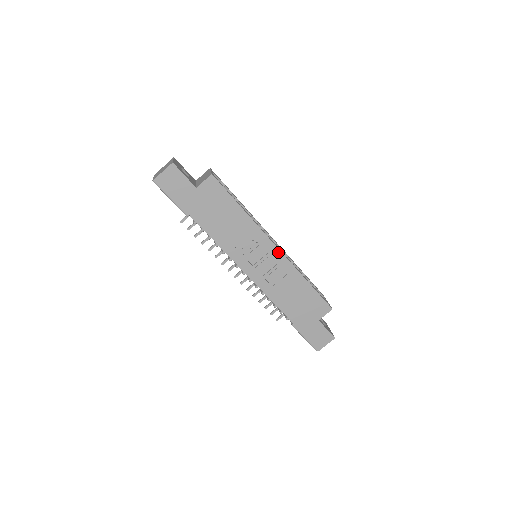
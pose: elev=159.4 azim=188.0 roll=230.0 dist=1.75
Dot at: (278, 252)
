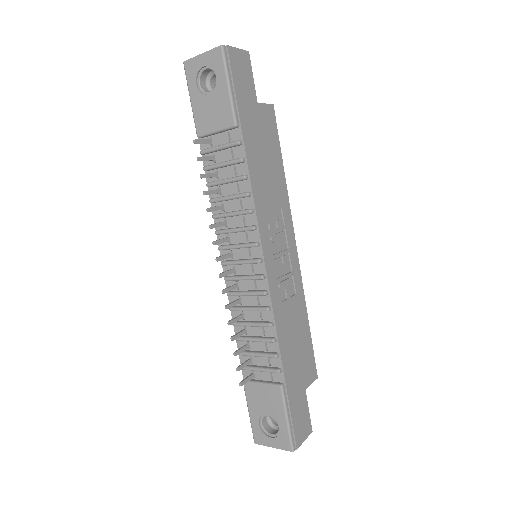
Dot at: (296, 255)
